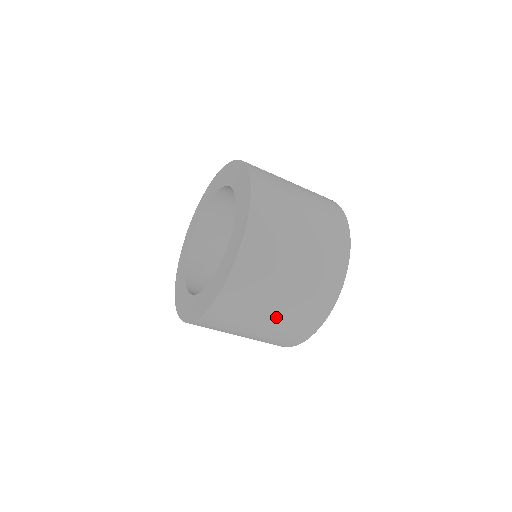
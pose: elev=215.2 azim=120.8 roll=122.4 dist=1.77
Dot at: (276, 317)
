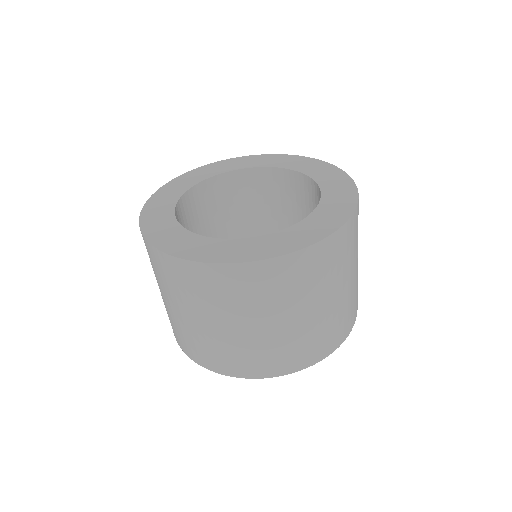
Dot at: (234, 333)
